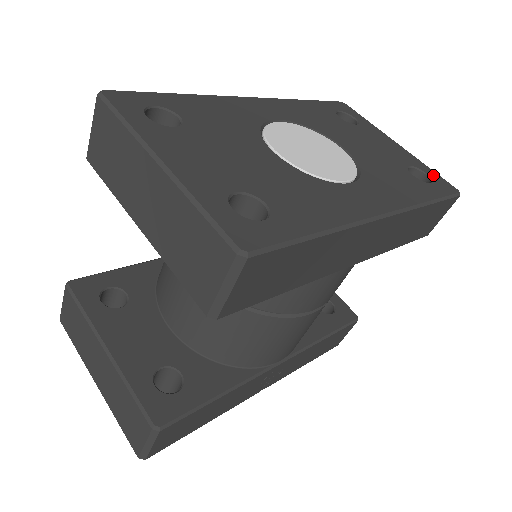
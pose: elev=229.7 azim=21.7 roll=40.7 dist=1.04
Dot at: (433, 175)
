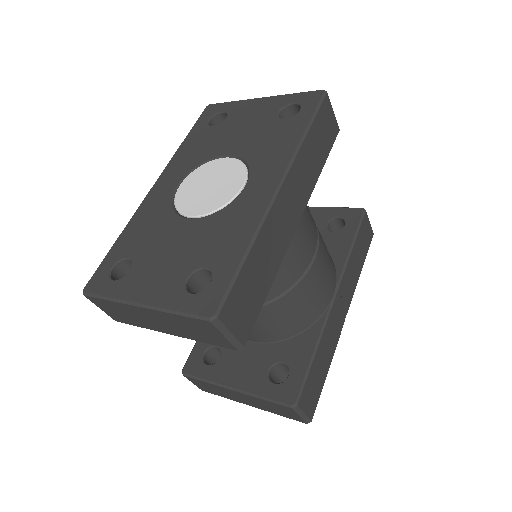
Dot at: (299, 98)
